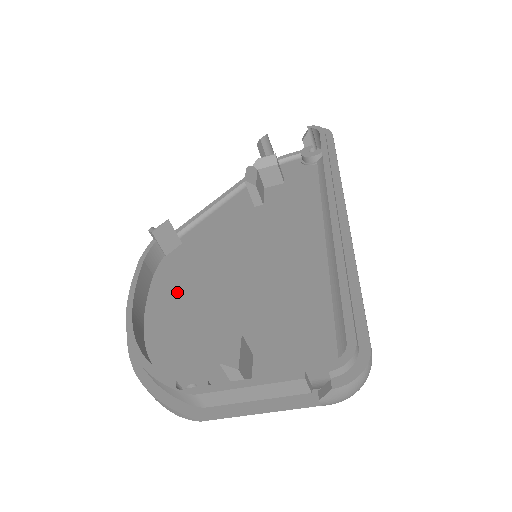
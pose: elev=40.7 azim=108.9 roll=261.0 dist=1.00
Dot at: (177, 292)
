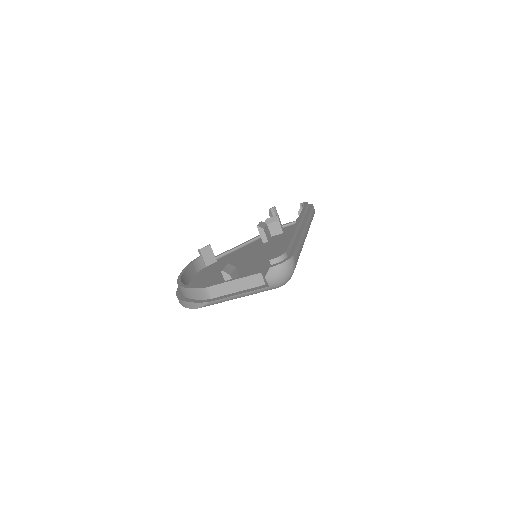
Dot at: (209, 275)
